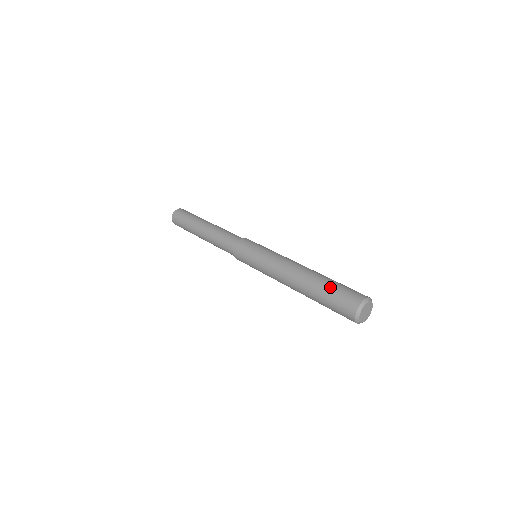
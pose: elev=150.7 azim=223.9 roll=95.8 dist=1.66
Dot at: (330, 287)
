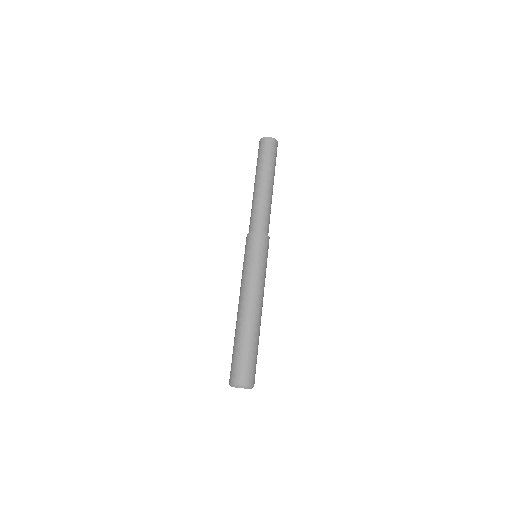
Dot at: (251, 351)
